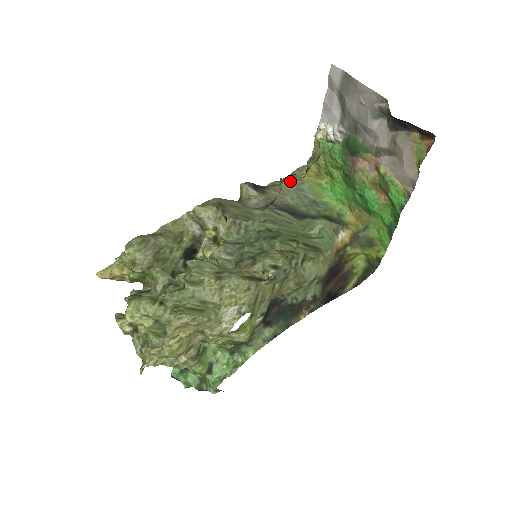
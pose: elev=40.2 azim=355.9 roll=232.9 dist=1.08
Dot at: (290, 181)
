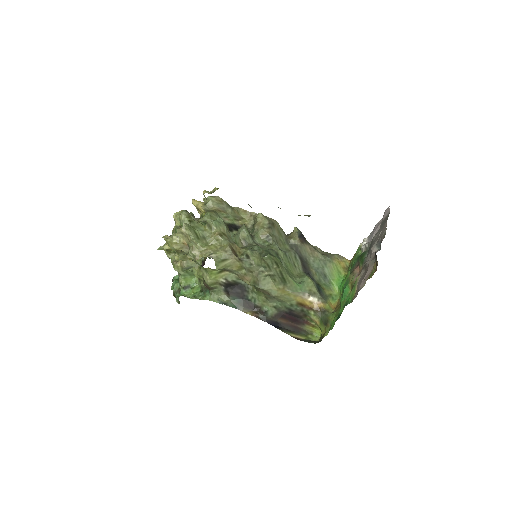
Dot at: (325, 254)
